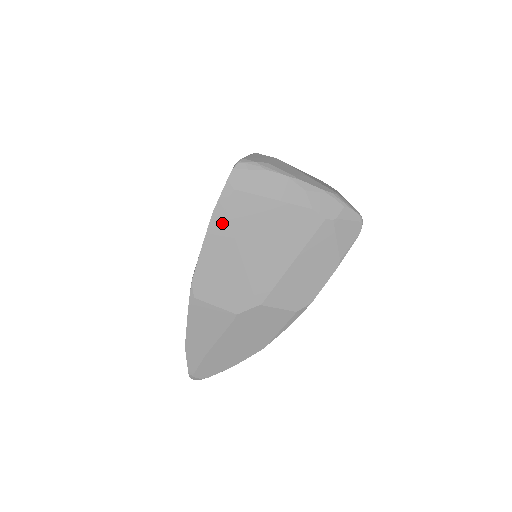
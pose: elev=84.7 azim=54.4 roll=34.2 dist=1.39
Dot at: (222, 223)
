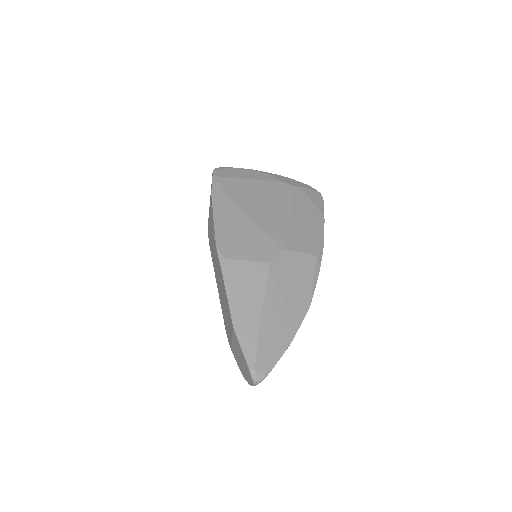
Dot at: (222, 198)
